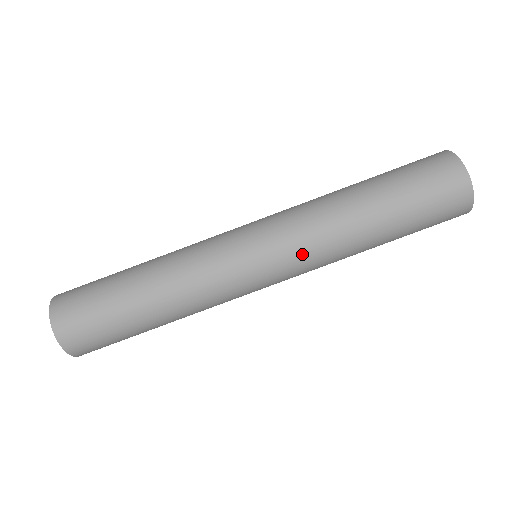
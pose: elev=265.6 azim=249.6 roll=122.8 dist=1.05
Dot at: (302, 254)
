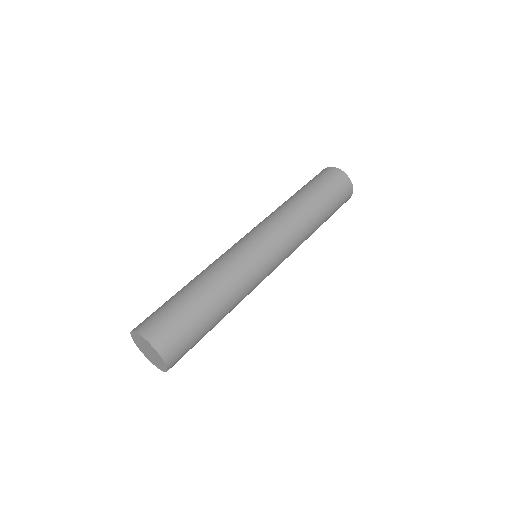
Dot at: (264, 222)
